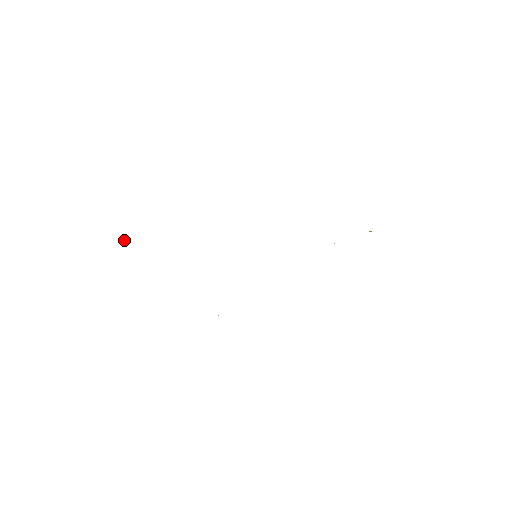
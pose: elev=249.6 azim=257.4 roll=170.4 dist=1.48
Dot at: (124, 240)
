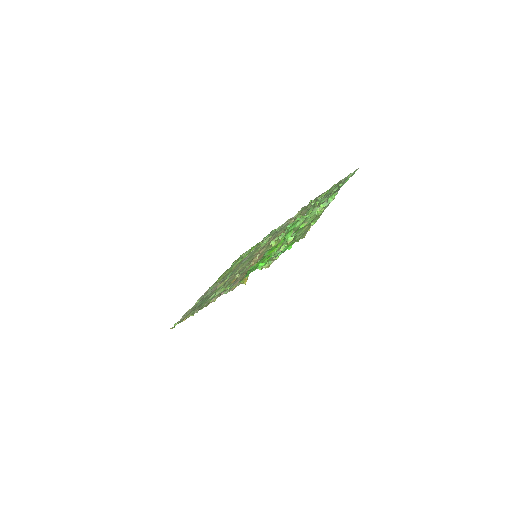
Dot at: occluded
